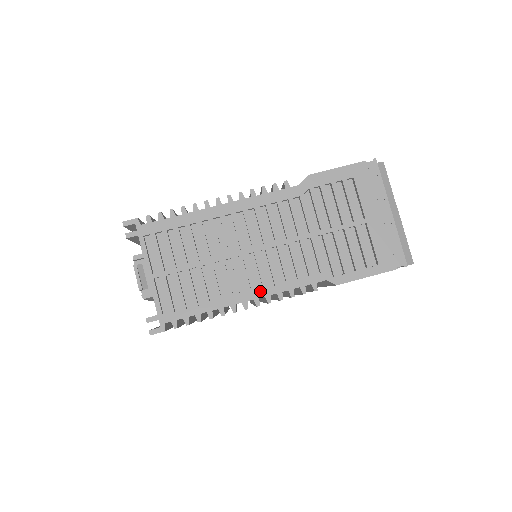
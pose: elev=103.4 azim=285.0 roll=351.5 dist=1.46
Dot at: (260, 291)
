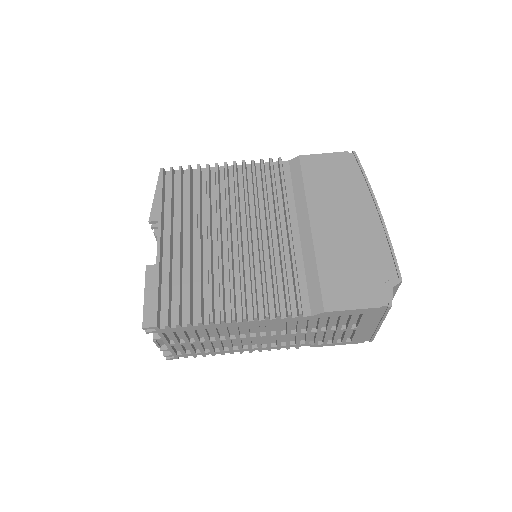
Dot at: (255, 349)
